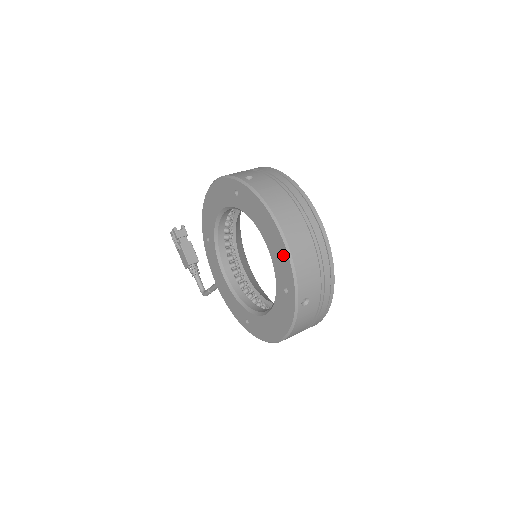
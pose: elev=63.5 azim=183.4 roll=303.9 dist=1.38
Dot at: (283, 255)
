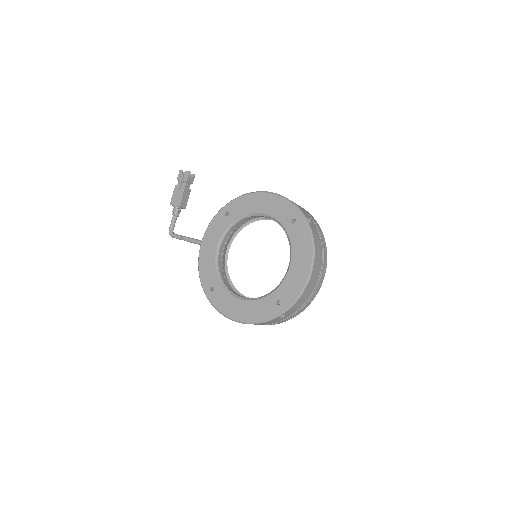
Dot at: (299, 284)
